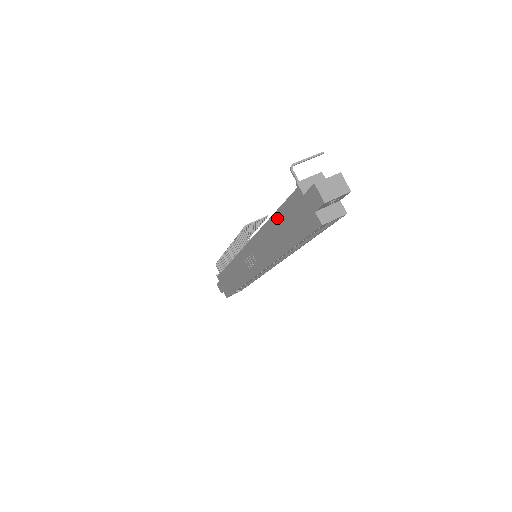
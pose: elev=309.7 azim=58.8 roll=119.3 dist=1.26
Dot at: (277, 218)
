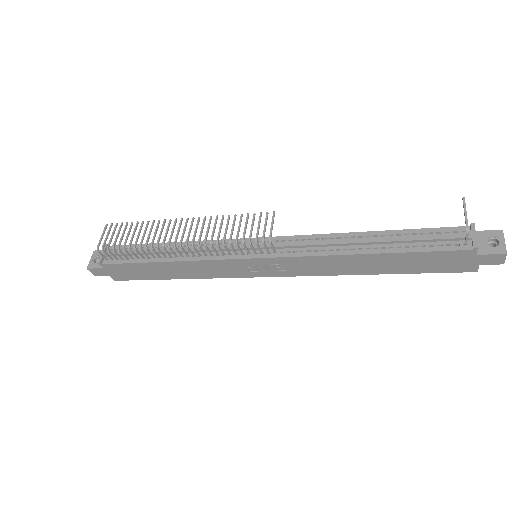
Dot at: (396, 256)
